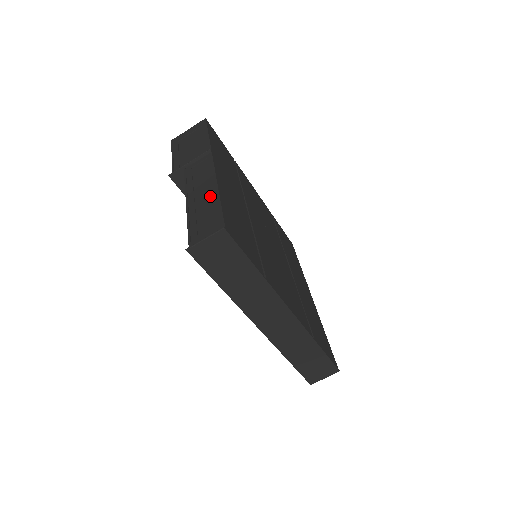
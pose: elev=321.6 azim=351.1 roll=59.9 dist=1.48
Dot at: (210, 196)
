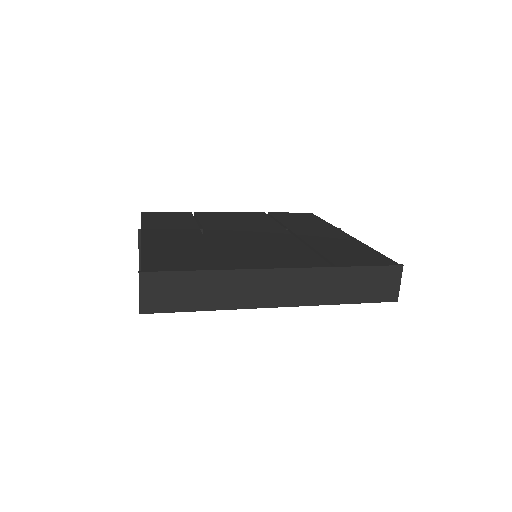
Dot at: occluded
